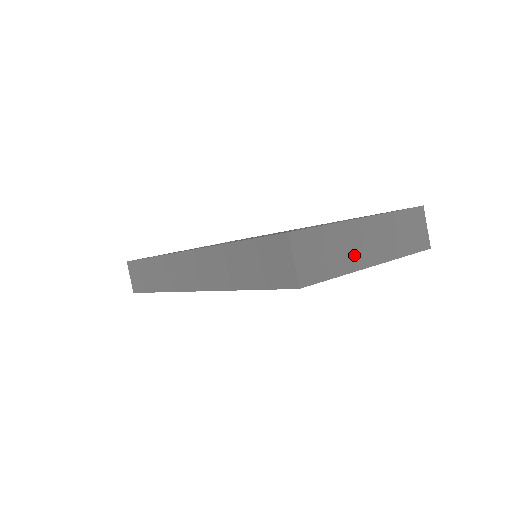
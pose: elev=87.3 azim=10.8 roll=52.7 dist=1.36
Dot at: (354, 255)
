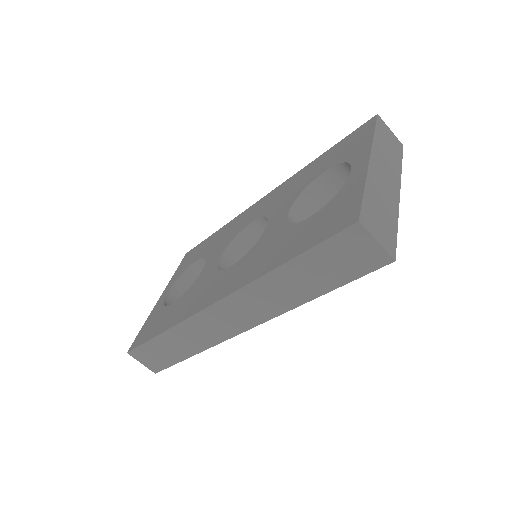
Dot at: (389, 198)
